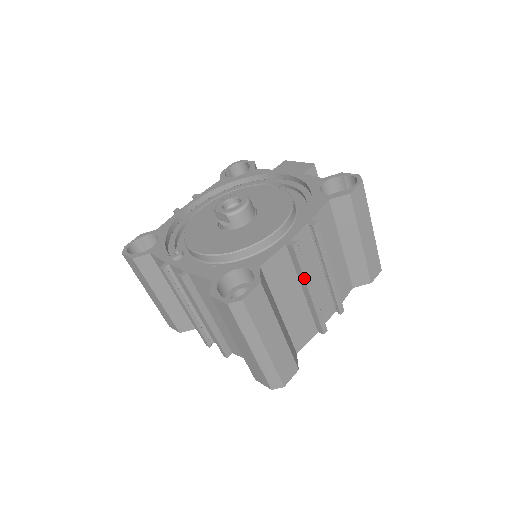
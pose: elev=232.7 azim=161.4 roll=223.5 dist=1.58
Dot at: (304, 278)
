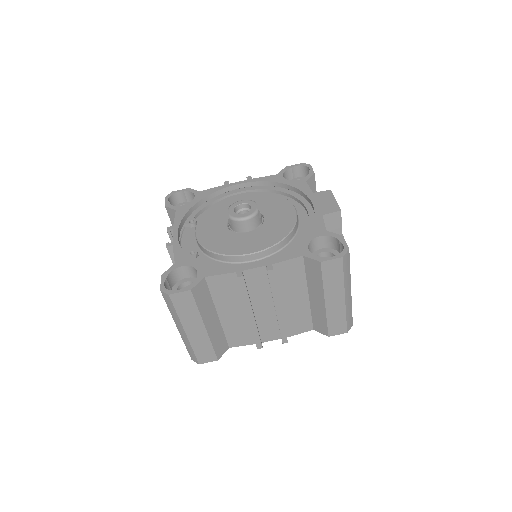
Dot at: (245, 303)
